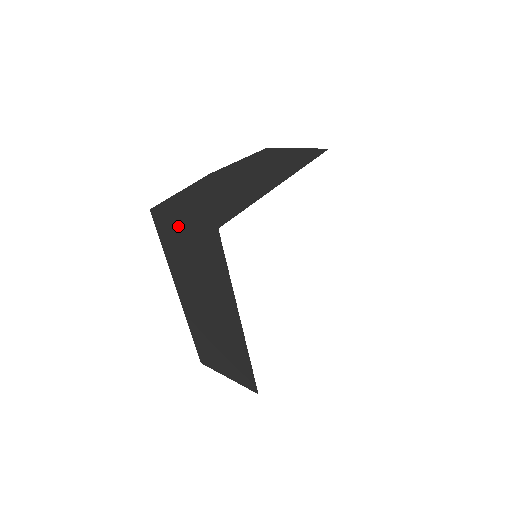
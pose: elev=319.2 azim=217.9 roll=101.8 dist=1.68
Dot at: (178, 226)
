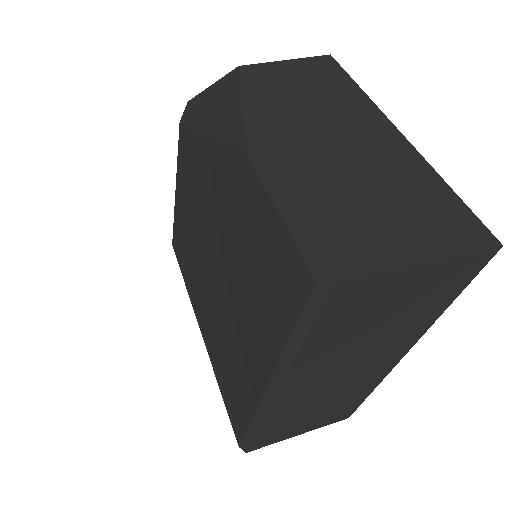
Dot at: (400, 280)
